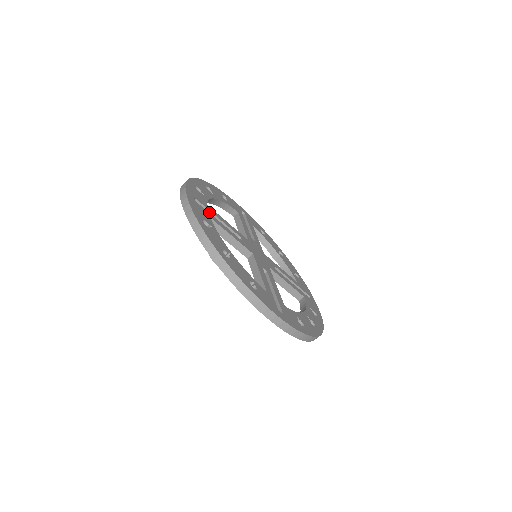
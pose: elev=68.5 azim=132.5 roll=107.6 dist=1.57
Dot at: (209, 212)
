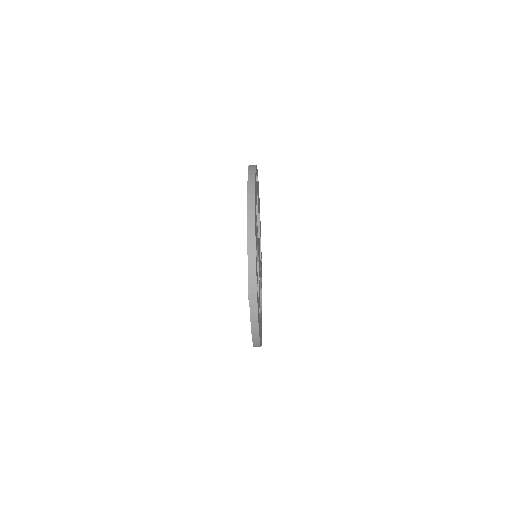
Dot at: occluded
